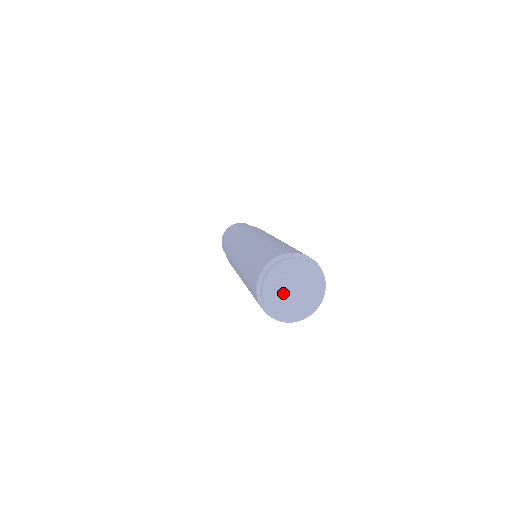
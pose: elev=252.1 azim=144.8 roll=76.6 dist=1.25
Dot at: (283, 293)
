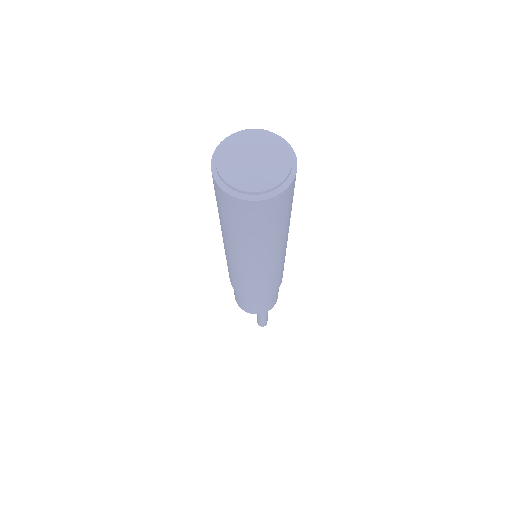
Dot at: (250, 170)
